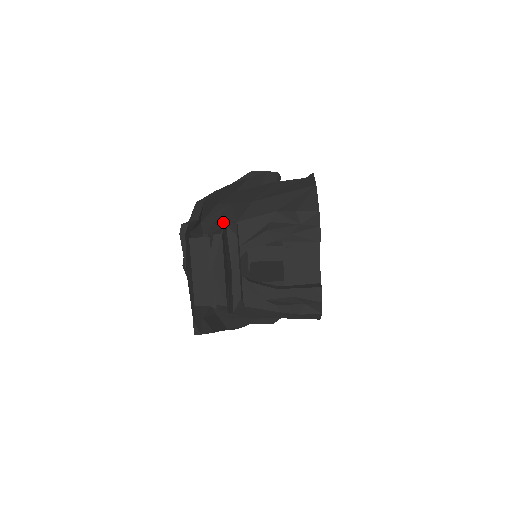
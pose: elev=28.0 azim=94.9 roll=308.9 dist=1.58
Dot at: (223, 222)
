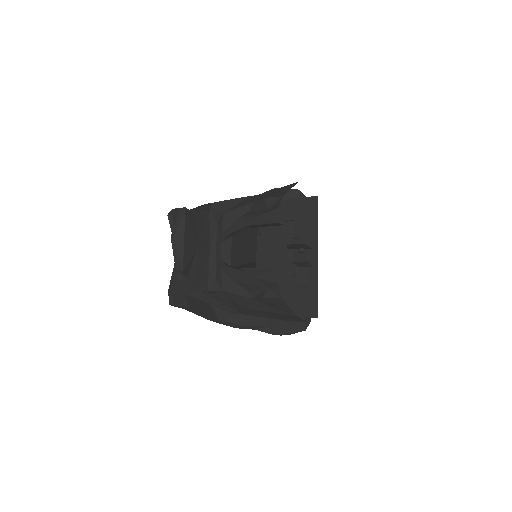
Dot at: occluded
